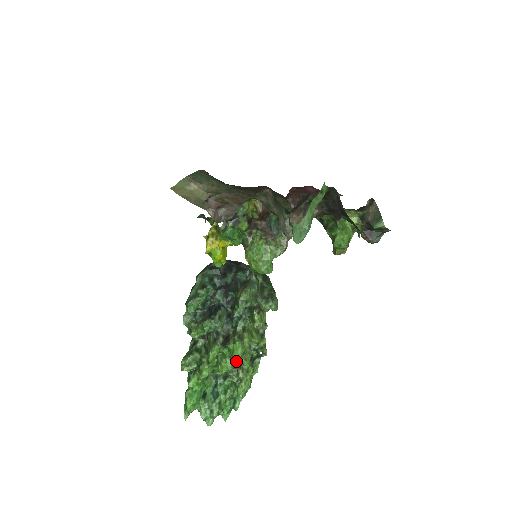
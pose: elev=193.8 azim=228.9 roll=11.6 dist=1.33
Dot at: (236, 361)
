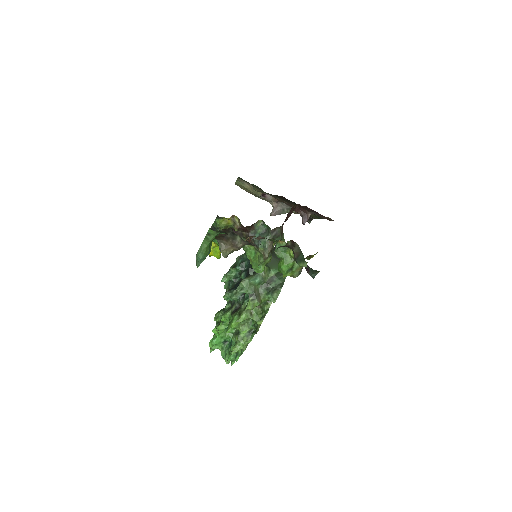
Dot at: (237, 328)
